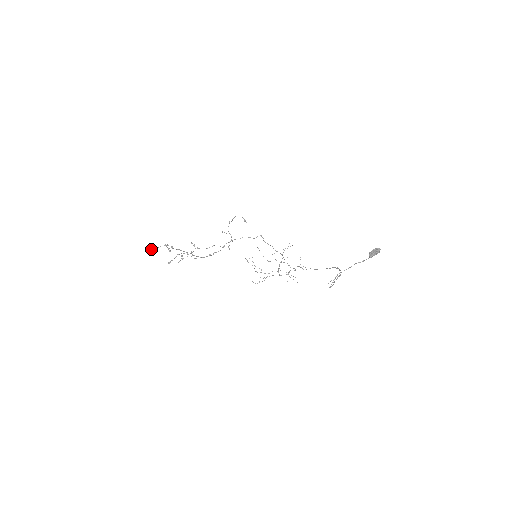
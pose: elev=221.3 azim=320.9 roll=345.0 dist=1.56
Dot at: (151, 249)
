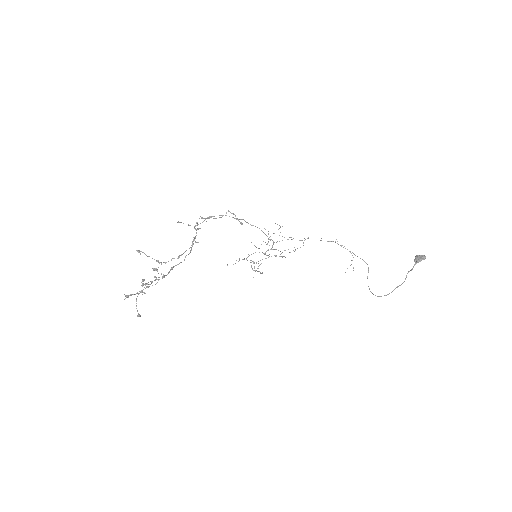
Dot at: (140, 316)
